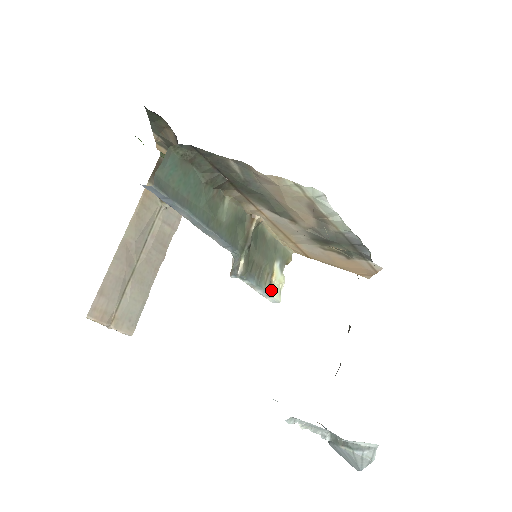
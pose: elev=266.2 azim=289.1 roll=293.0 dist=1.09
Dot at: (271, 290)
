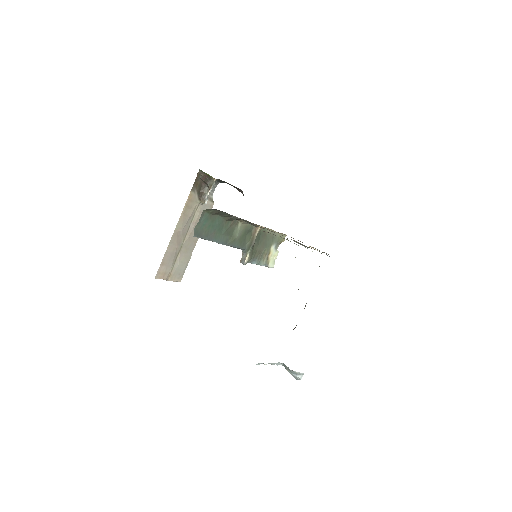
Dot at: (267, 263)
